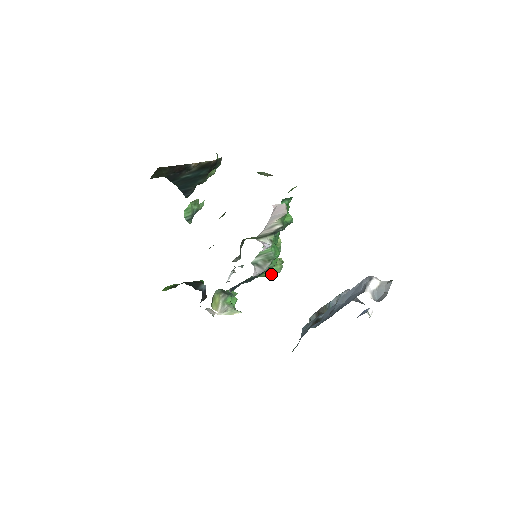
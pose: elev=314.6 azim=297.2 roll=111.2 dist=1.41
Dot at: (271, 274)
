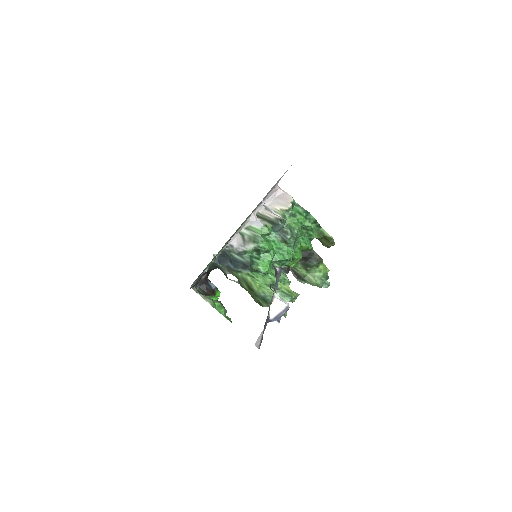
Dot at: (257, 286)
